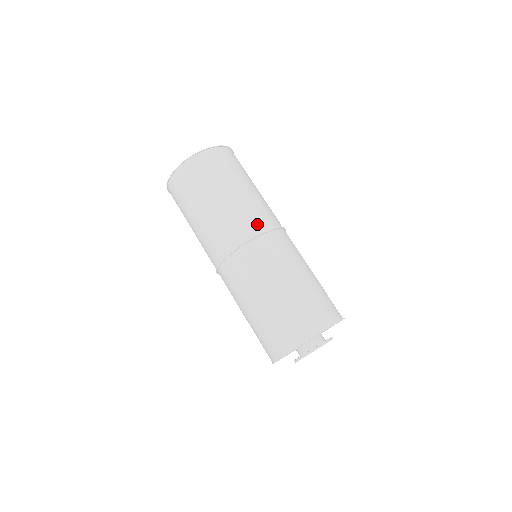
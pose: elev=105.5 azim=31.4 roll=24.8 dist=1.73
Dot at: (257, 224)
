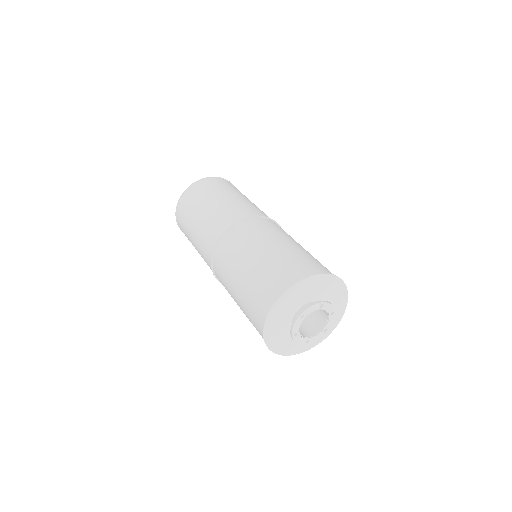
Dot at: (226, 223)
